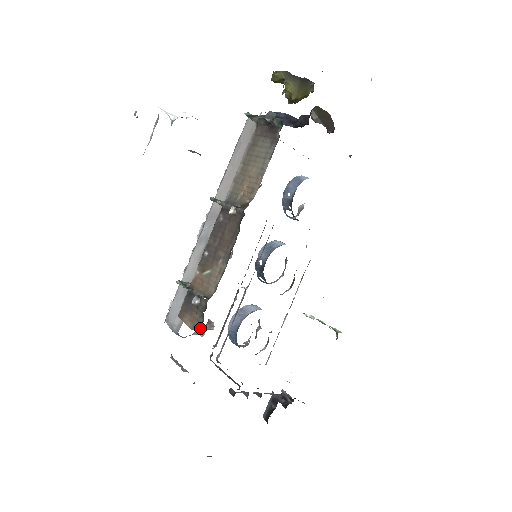
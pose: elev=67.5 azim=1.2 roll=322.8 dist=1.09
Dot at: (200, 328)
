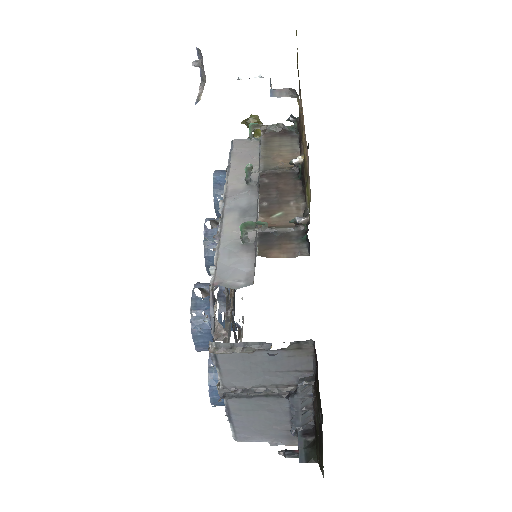
Dot at: (308, 250)
